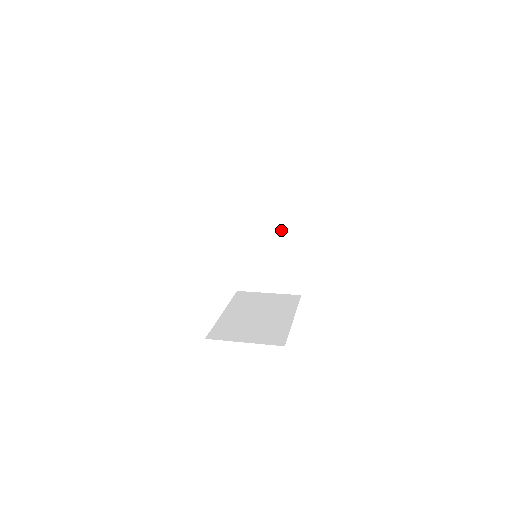
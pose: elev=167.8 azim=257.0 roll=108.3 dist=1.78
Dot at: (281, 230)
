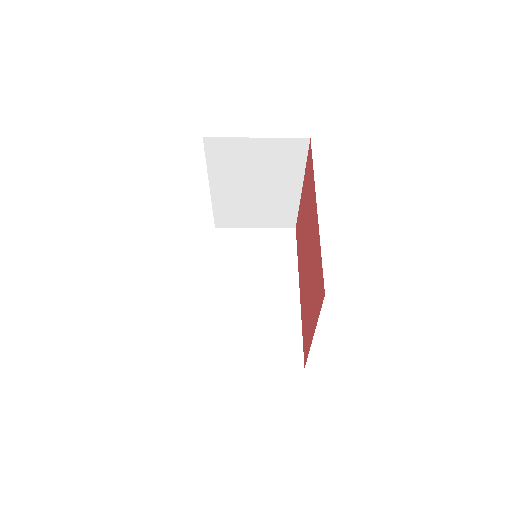
Dot at: (273, 282)
